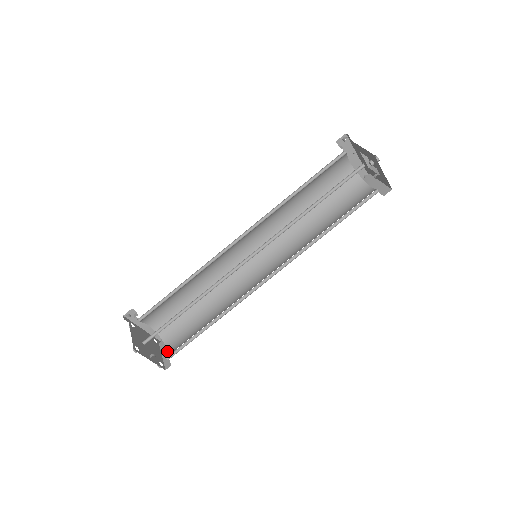
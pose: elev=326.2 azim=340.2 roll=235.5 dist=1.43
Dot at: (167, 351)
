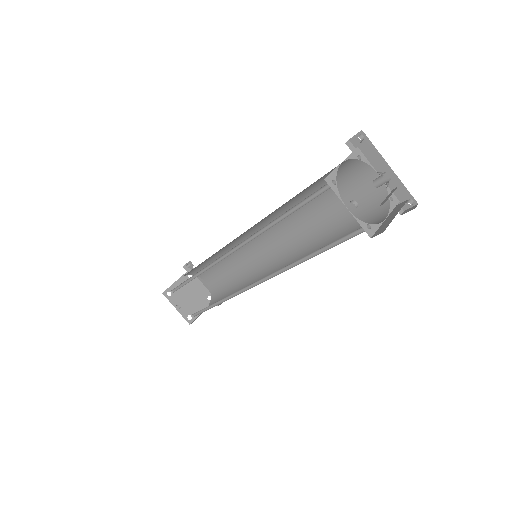
Dot at: occluded
